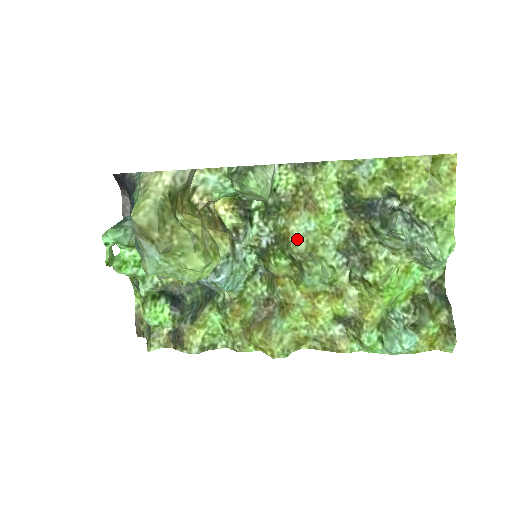
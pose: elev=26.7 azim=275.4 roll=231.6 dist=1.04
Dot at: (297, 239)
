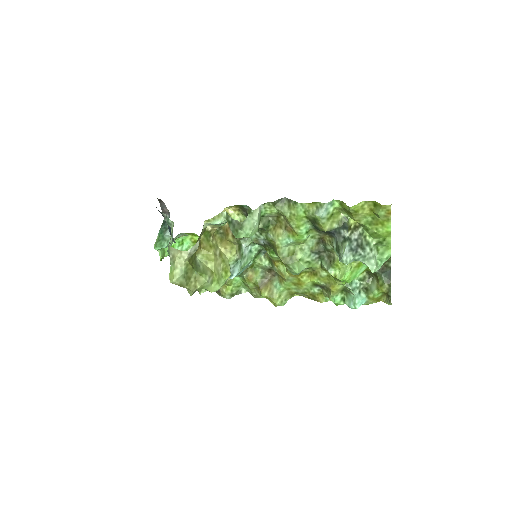
Dot at: (281, 250)
